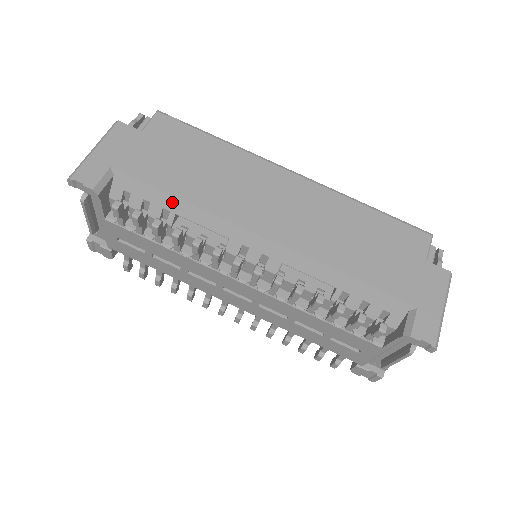
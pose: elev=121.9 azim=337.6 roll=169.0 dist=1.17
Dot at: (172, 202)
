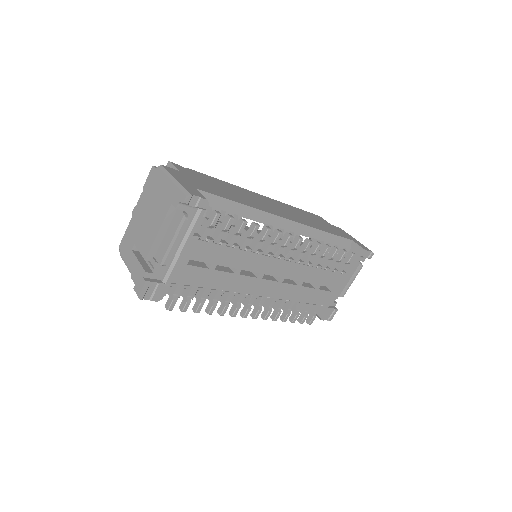
Dot at: (239, 208)
